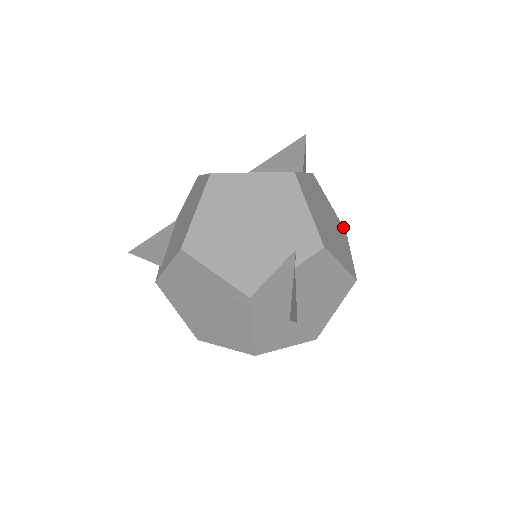
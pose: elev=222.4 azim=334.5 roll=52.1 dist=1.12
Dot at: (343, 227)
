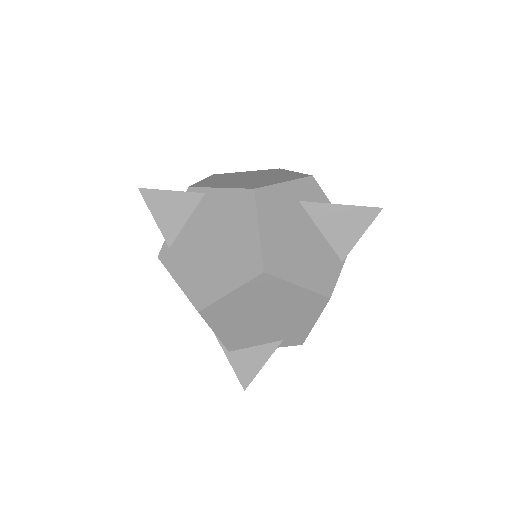
Dot at: occluded
